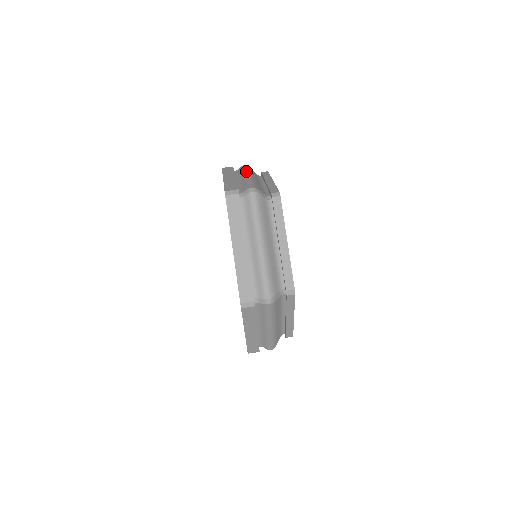
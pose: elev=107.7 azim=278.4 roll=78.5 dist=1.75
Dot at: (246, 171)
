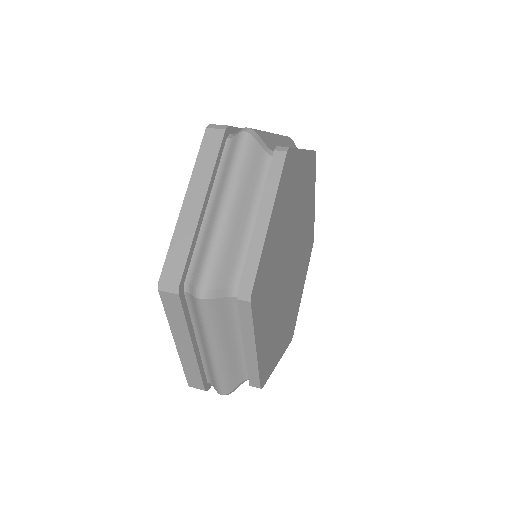
Dot at: occluded
